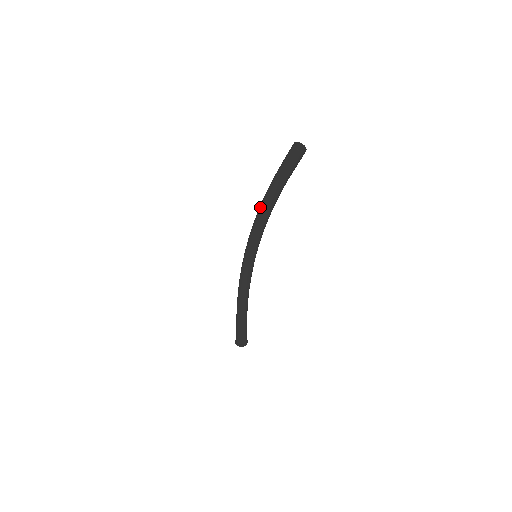
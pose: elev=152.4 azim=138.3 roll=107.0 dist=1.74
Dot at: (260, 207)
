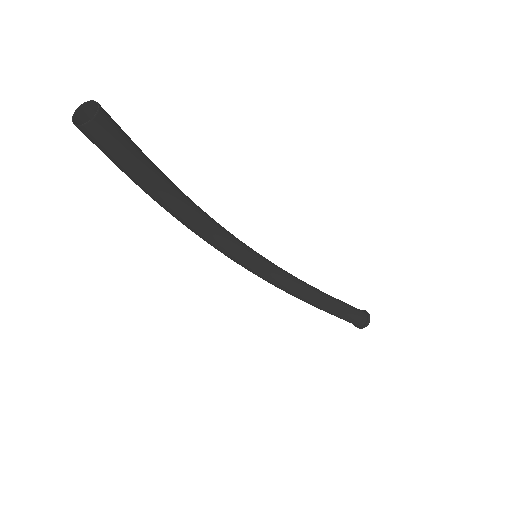
Dot at: occluded
